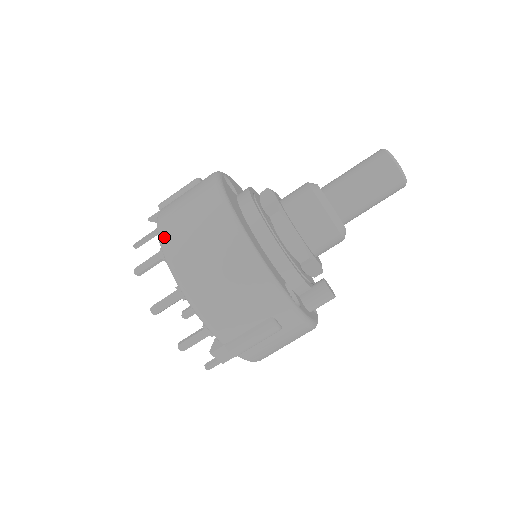
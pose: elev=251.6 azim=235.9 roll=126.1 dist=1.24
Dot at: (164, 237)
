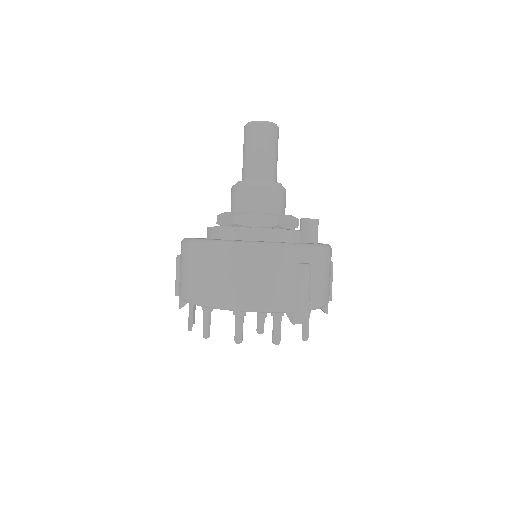
Dot at: (196, 299)
